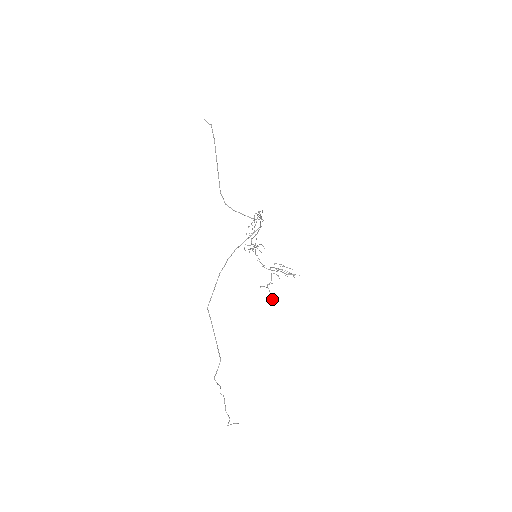
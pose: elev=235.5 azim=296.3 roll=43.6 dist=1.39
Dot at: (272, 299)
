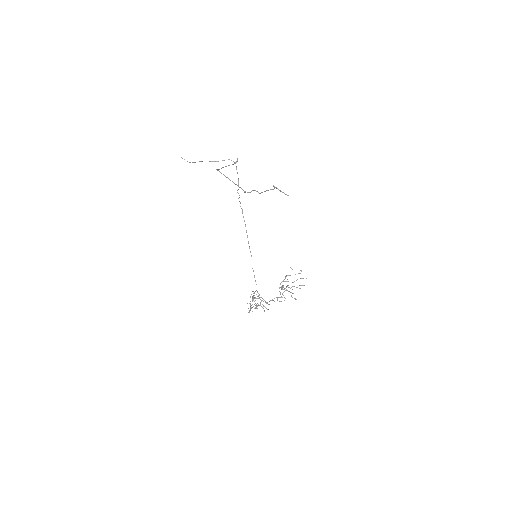
Dot at: occluded
